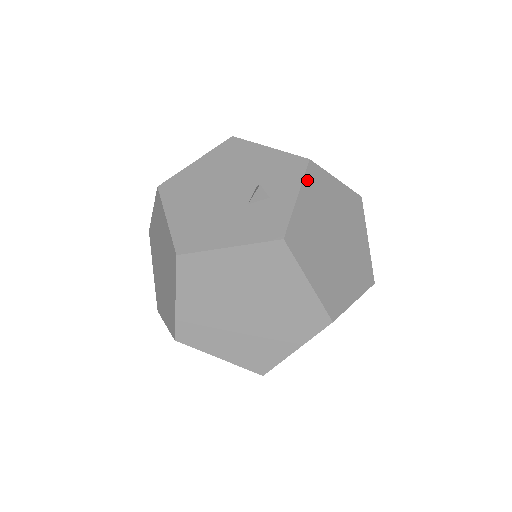
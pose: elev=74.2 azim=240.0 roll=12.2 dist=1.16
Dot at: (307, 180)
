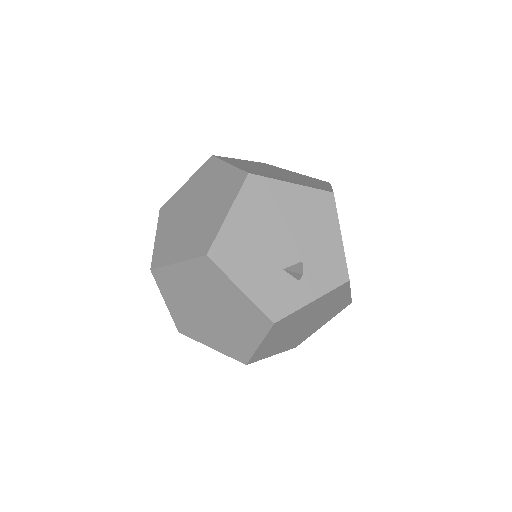
Dot at: (332, 292)
